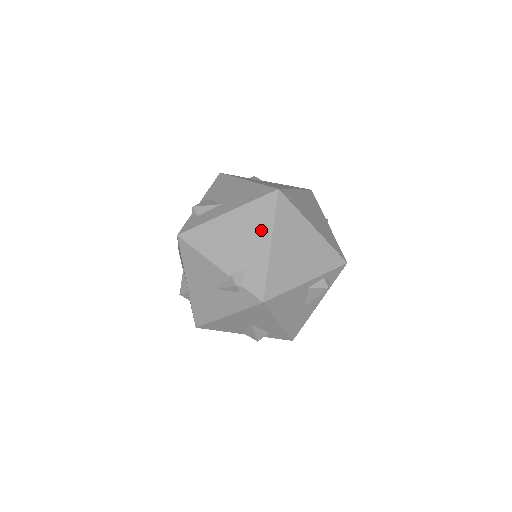
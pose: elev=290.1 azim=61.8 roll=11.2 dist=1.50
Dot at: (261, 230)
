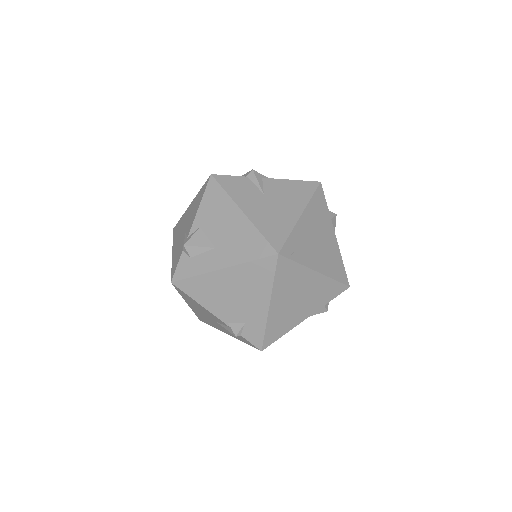
Dot at: (259, 291)
